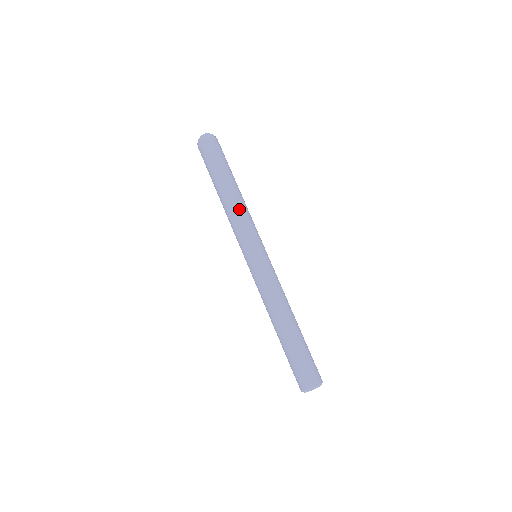
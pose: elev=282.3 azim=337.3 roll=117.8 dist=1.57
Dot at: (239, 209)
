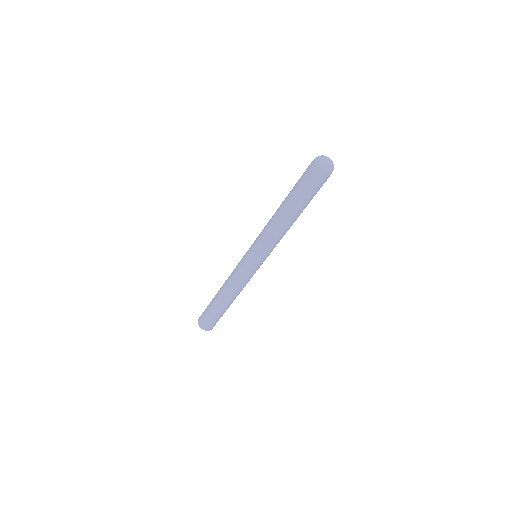
Dot at: occluded
